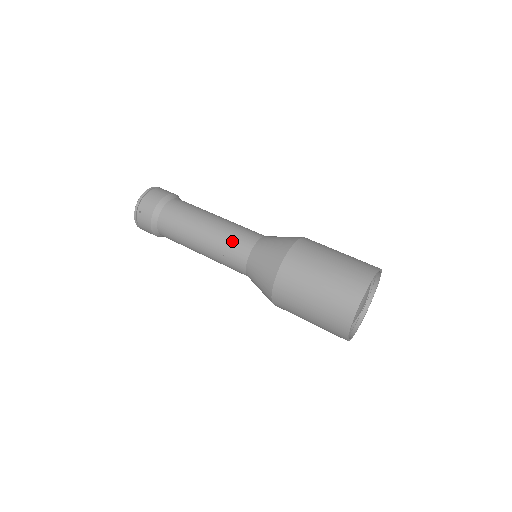
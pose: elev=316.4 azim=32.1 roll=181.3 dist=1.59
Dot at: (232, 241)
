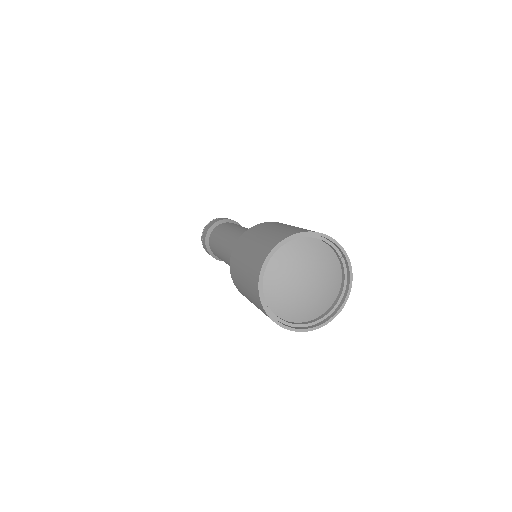
Dot at: (230, 243)
